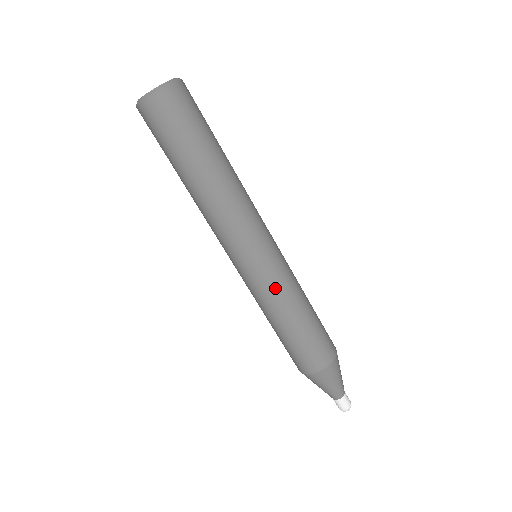
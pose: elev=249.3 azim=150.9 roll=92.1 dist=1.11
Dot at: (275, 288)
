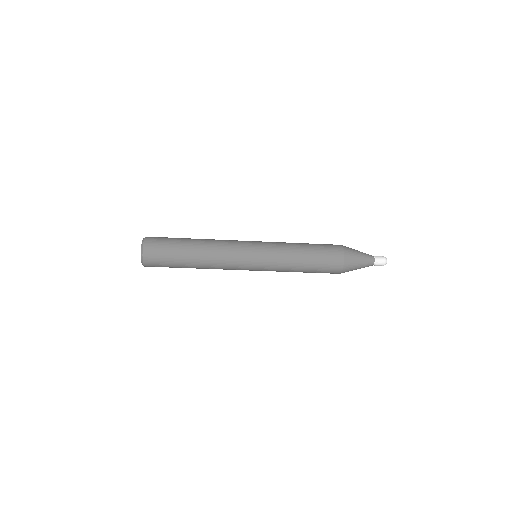
Dot at: (276, 263)
